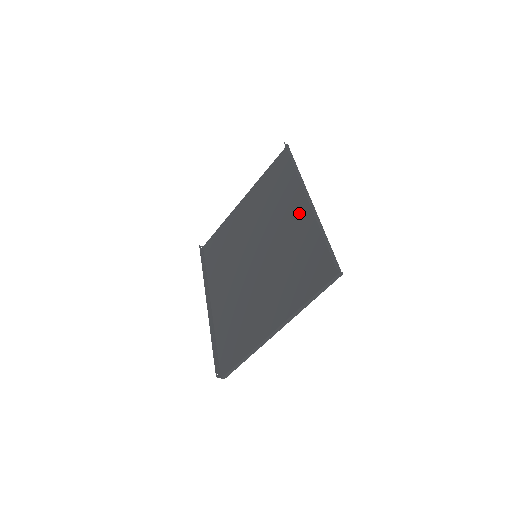
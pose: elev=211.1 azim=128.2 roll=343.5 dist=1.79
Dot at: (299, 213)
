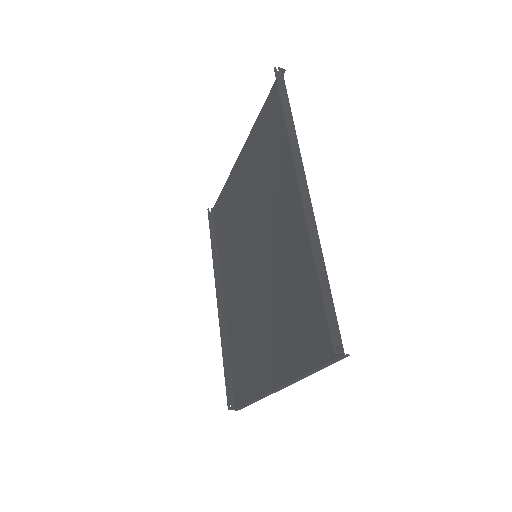
Dot at: (295, 210)
